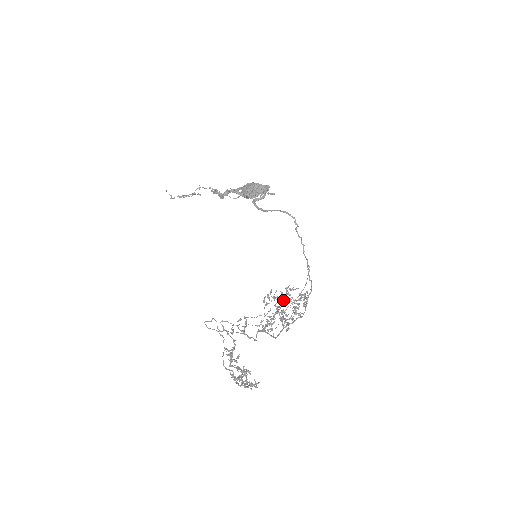
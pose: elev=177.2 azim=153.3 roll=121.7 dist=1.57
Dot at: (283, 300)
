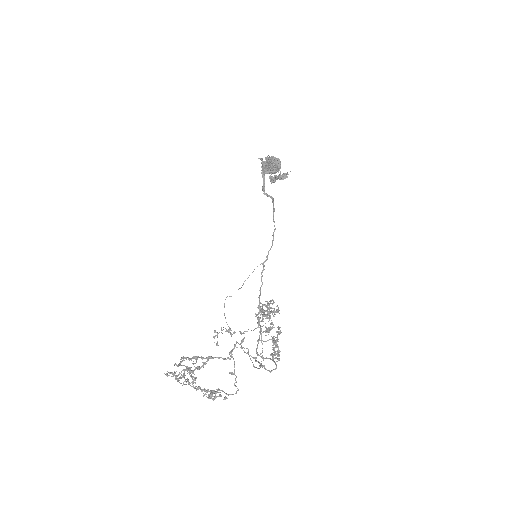
Dot at: (264, 313)
